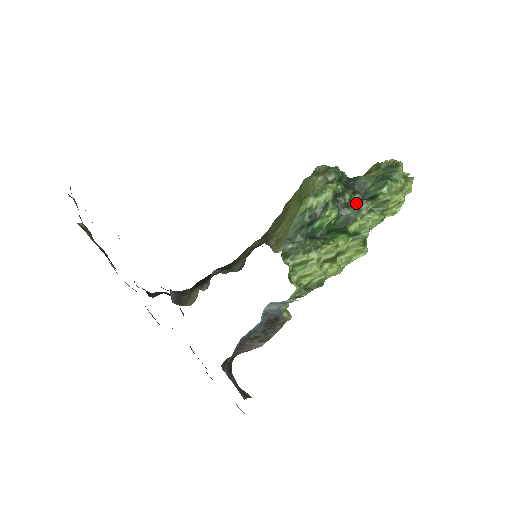
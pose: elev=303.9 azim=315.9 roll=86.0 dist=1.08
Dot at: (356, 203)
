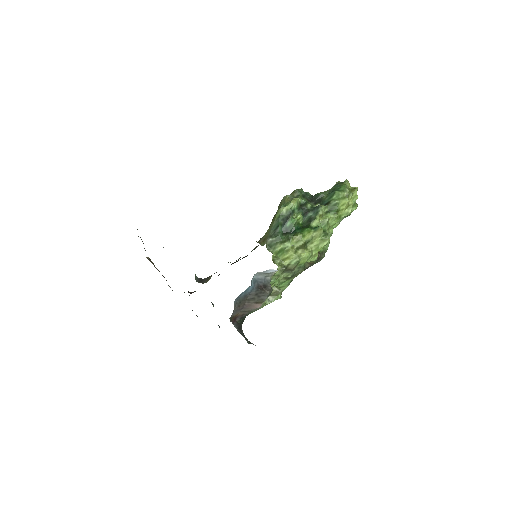
Dot at: (315, 208)
